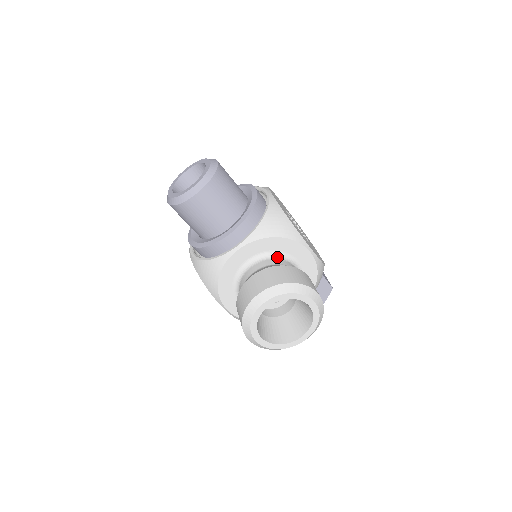
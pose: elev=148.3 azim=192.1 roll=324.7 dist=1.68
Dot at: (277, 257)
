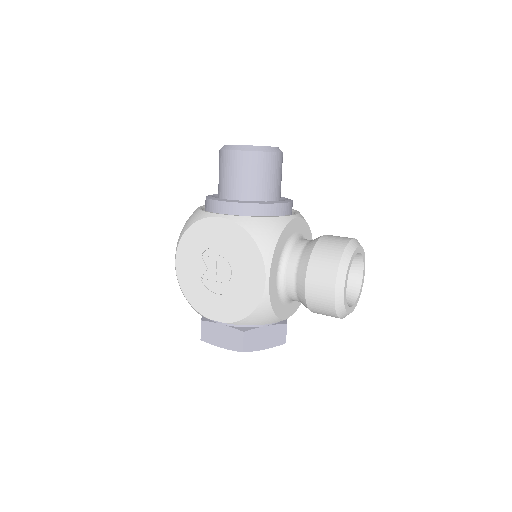
Dot at: occluded
